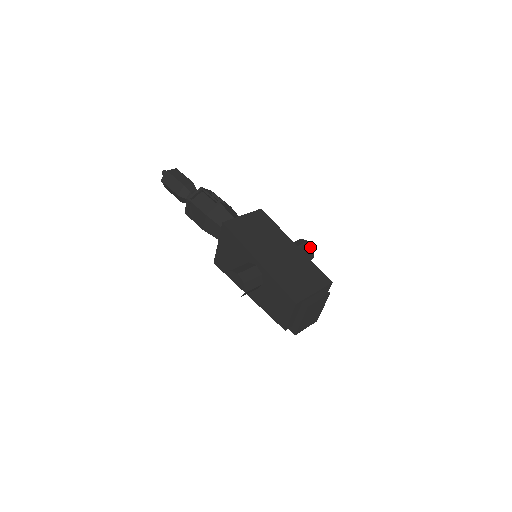
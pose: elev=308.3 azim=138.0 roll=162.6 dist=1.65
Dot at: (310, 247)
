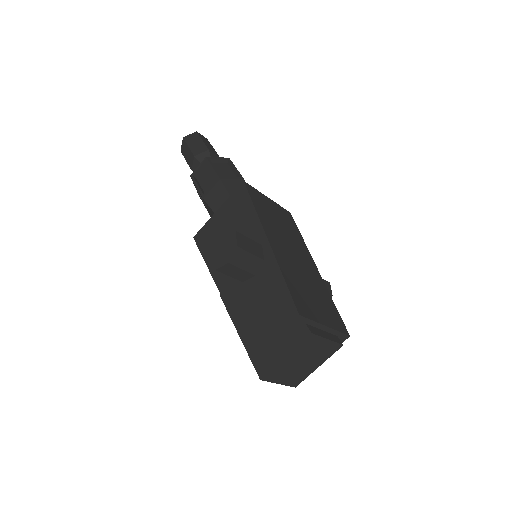
Dot at: (329, 289)
